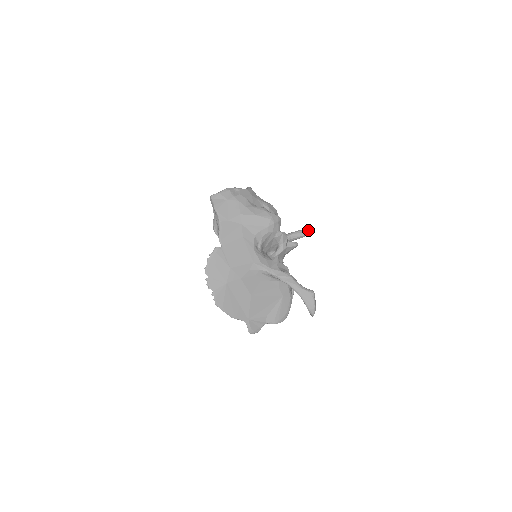
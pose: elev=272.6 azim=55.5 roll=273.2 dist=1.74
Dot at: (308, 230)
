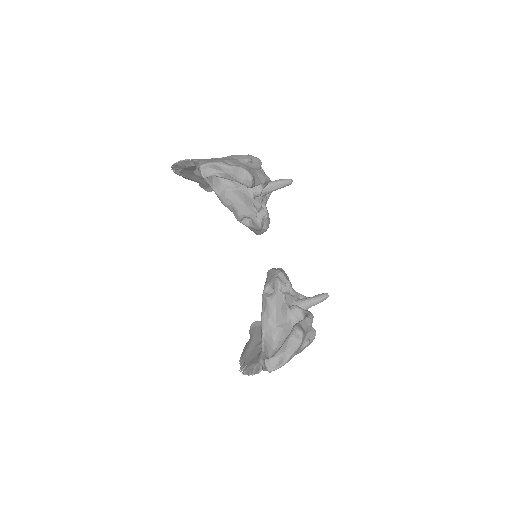
Dot at: occluded
